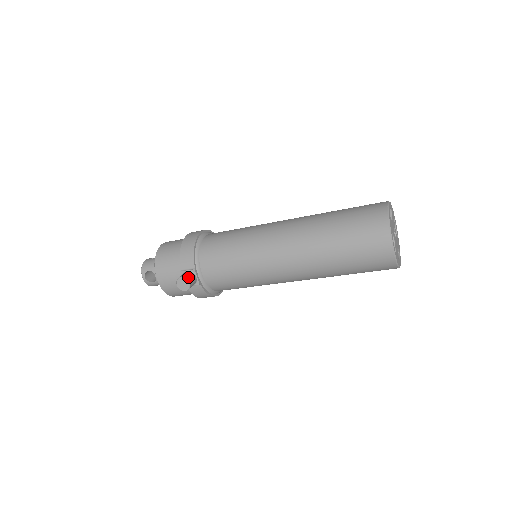
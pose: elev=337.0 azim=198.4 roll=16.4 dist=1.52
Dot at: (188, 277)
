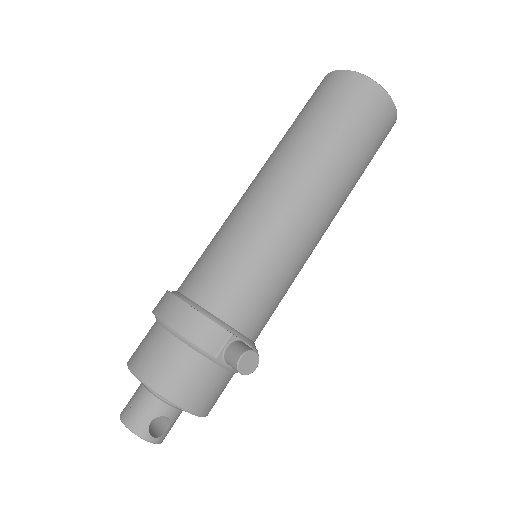
Dot at: (244, 348)
